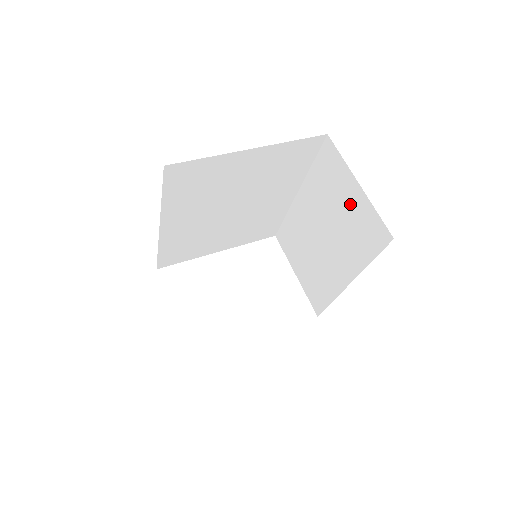
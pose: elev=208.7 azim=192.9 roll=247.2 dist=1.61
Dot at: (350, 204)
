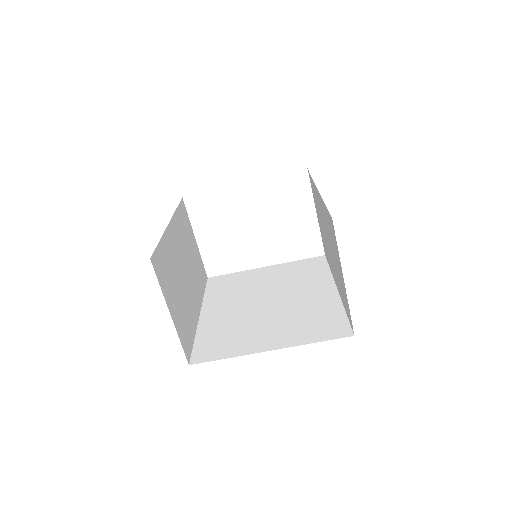
Dot at: (340, 273)
